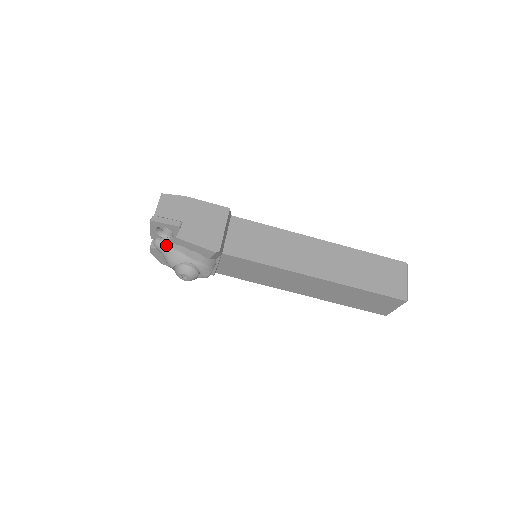
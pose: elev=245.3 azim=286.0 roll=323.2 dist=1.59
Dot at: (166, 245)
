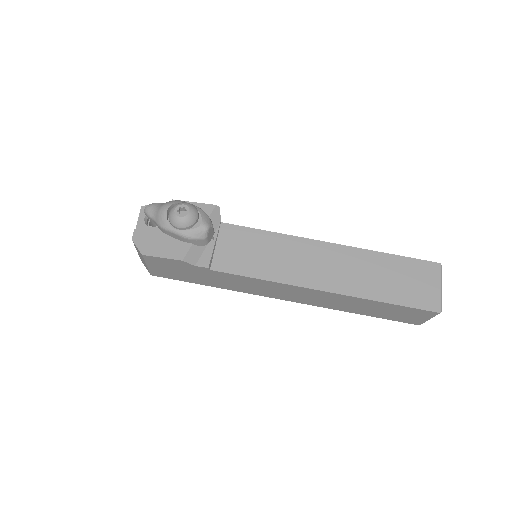
Dot at: (161, 203)
